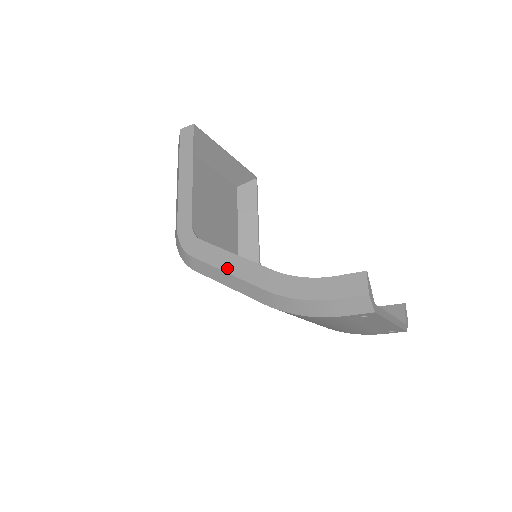
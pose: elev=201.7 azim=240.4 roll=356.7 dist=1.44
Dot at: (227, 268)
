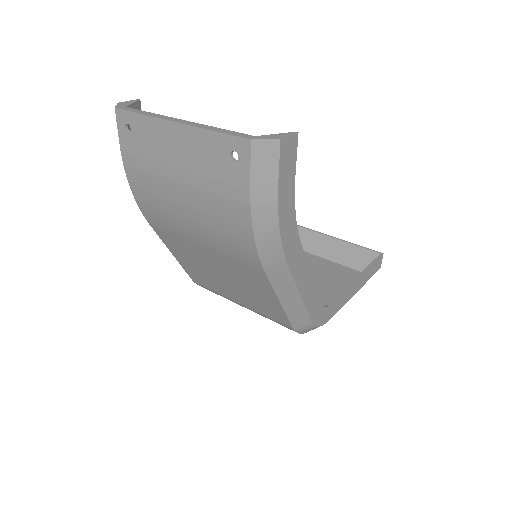
Dot at: occluded
